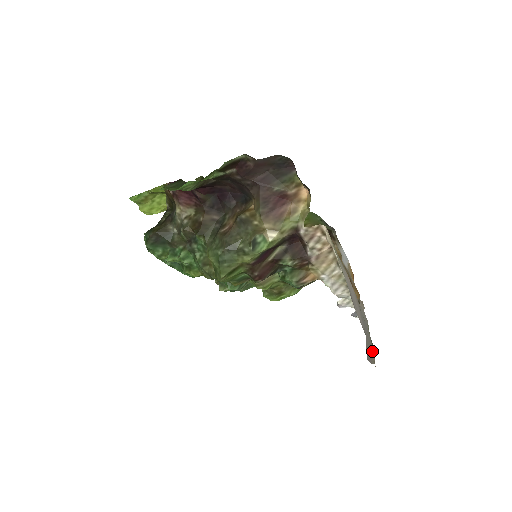
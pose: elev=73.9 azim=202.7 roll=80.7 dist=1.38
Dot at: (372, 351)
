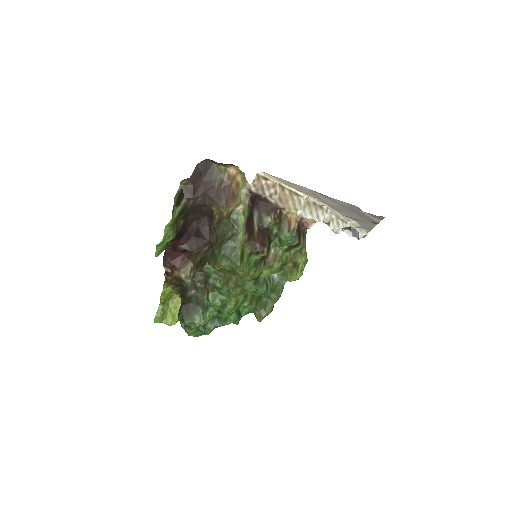
Dot at: occluded
